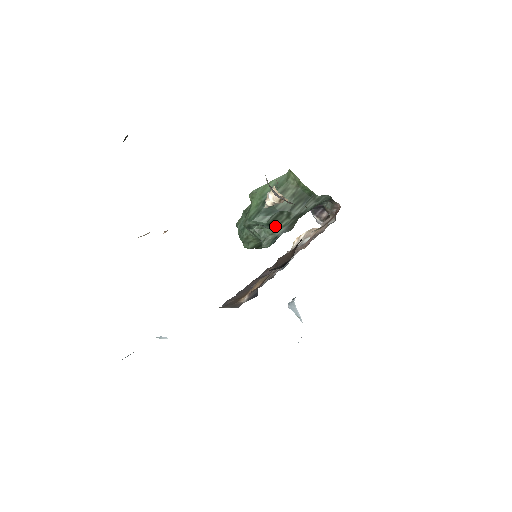
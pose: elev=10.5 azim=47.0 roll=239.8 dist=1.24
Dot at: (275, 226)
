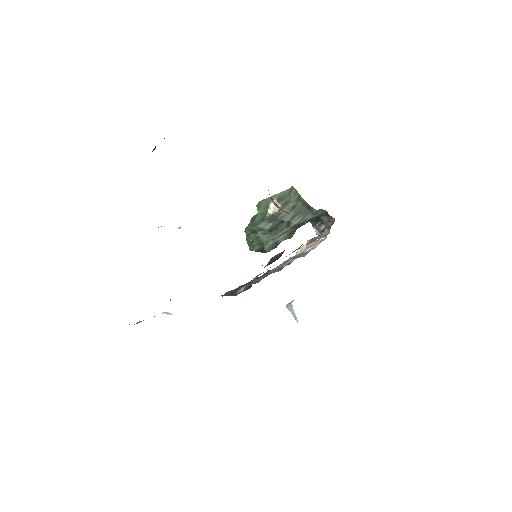
Dot at: (276, 233)
